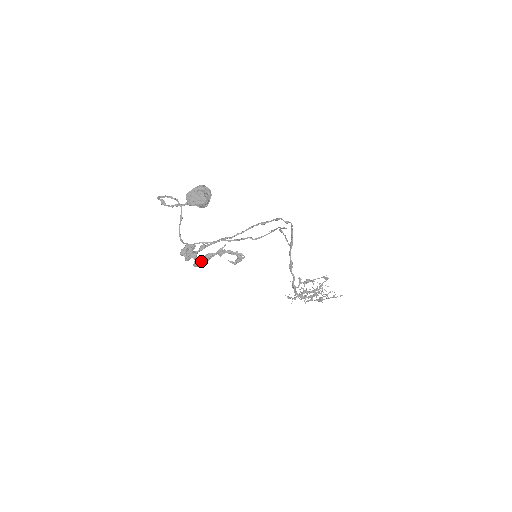
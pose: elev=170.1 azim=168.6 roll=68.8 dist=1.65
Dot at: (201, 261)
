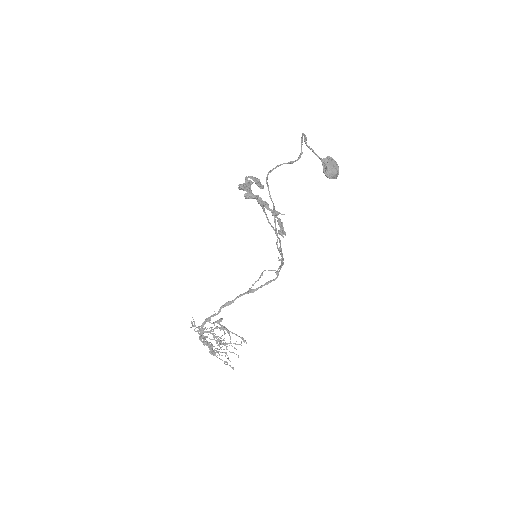
Dot at: (259, 198)
